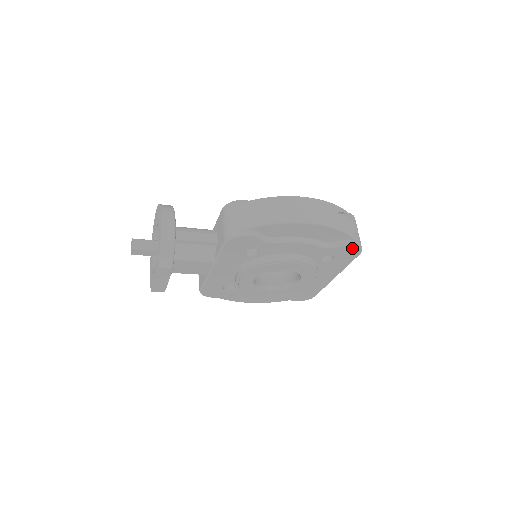
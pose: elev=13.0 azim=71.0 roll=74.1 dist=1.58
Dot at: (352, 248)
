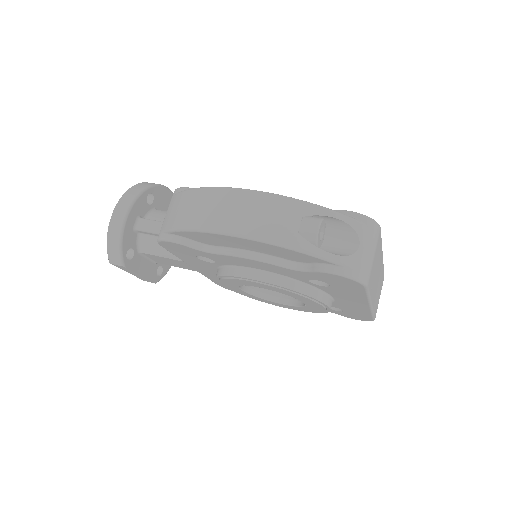
Dot at: (338, 277)
